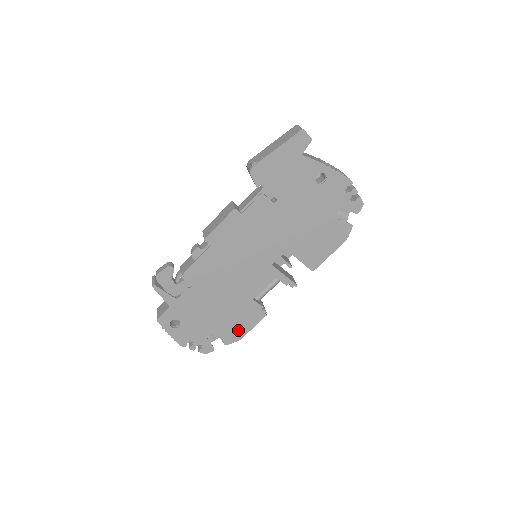
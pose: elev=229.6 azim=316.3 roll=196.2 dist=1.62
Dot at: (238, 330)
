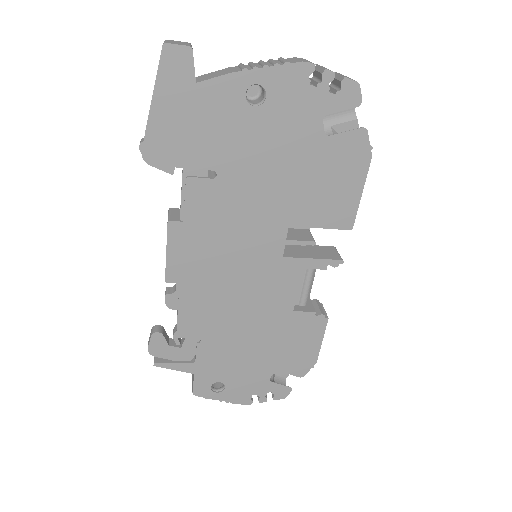
Dot at: (304, 354)
